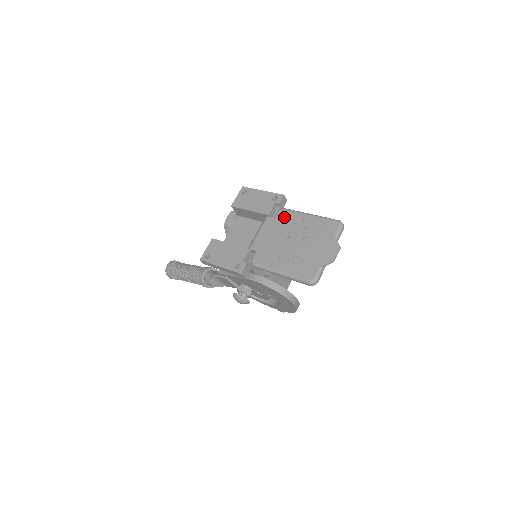
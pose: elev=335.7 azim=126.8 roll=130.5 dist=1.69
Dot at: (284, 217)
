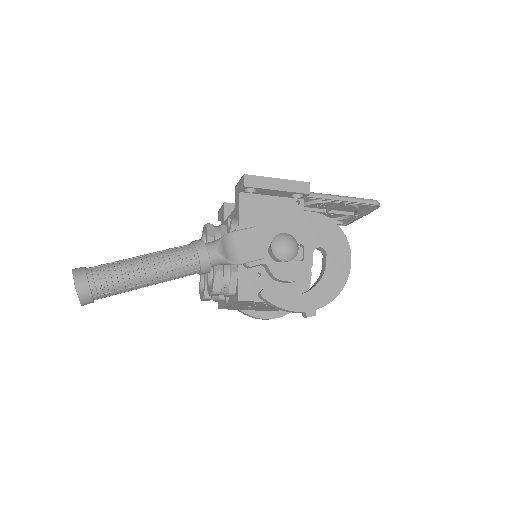
Dot at: occluded
